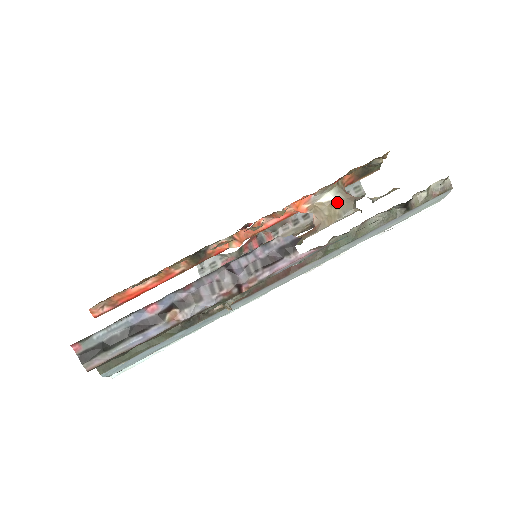
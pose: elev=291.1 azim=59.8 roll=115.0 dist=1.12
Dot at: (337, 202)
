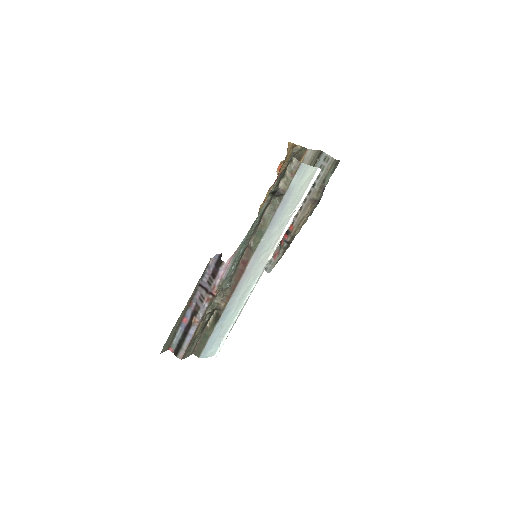
Dot at: occluded
